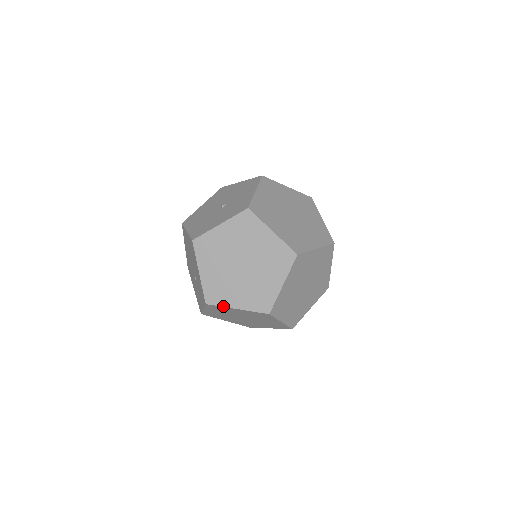
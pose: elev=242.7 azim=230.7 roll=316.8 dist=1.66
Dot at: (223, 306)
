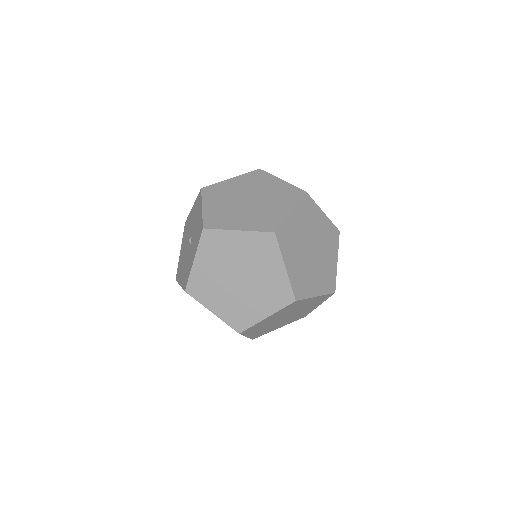
Dot at: (254, 324)
